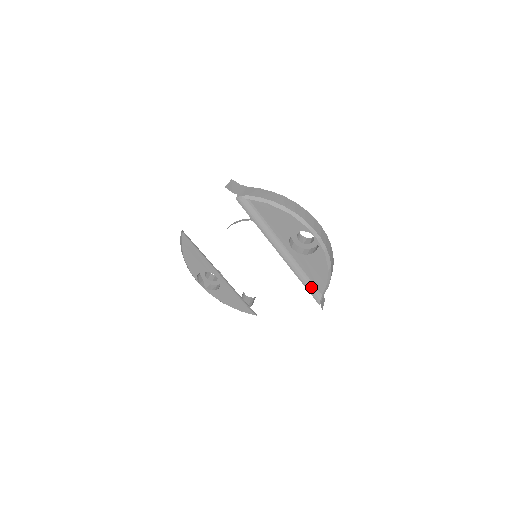
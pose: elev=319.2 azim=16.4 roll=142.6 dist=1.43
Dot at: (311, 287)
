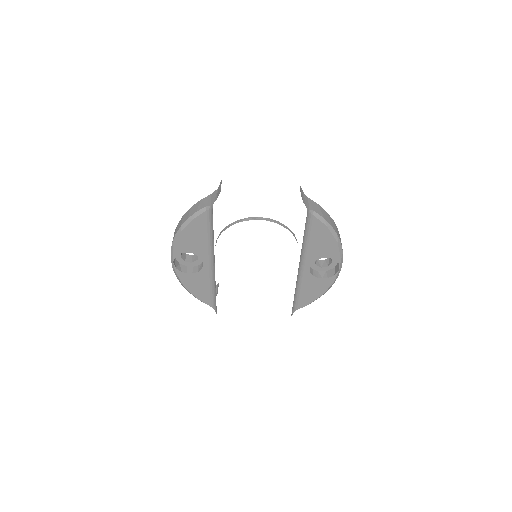
Dot at: (295, 302)
